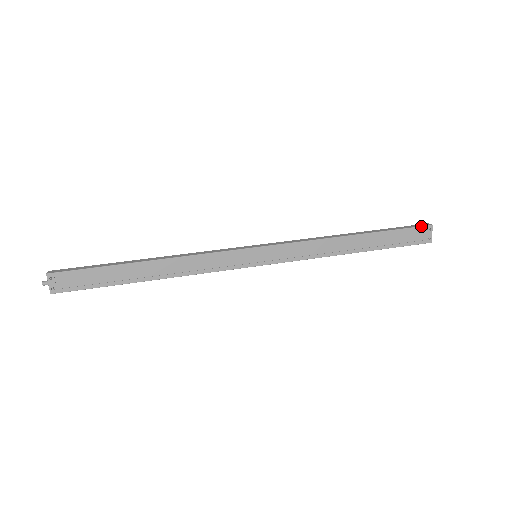
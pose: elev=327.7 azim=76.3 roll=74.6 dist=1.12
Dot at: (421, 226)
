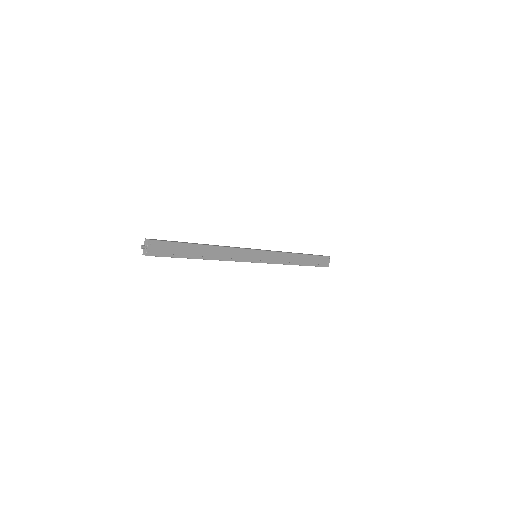
Dot at: (326, 256)
